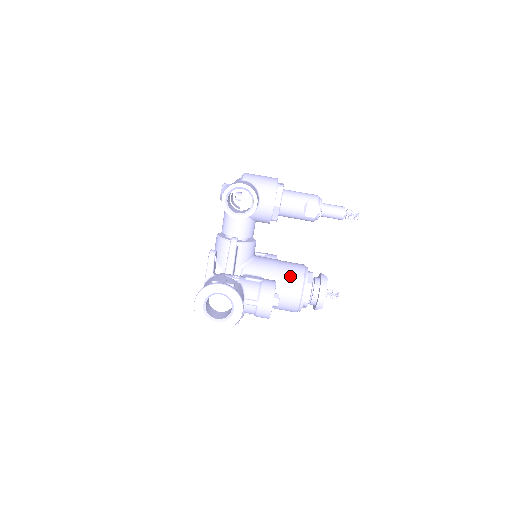
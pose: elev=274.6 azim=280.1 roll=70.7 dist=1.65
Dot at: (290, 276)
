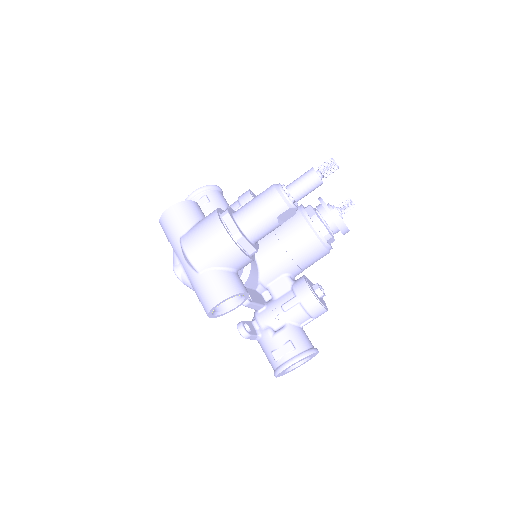
Dot at: (307, 251)
